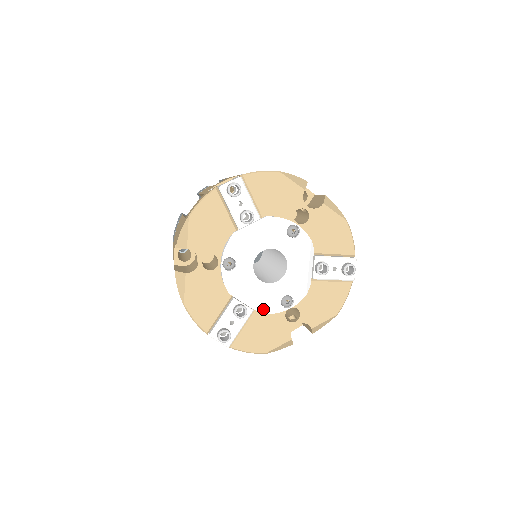
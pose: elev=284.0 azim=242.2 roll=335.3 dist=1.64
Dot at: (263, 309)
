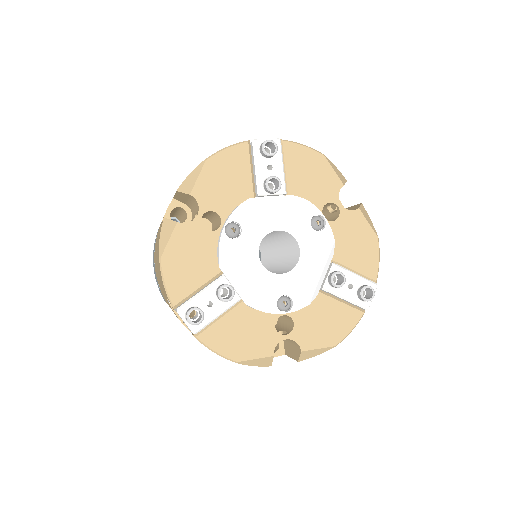
Dot at: (253, 301)
